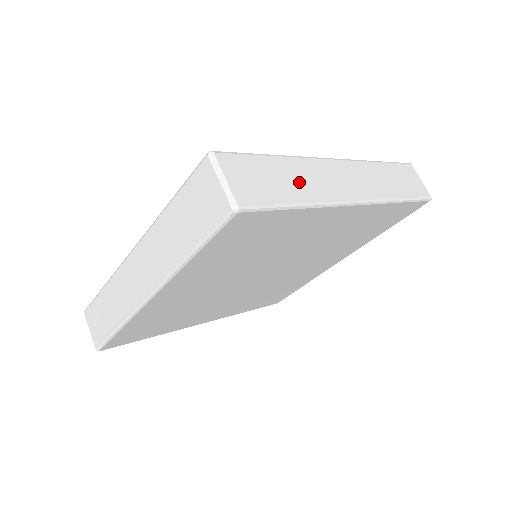
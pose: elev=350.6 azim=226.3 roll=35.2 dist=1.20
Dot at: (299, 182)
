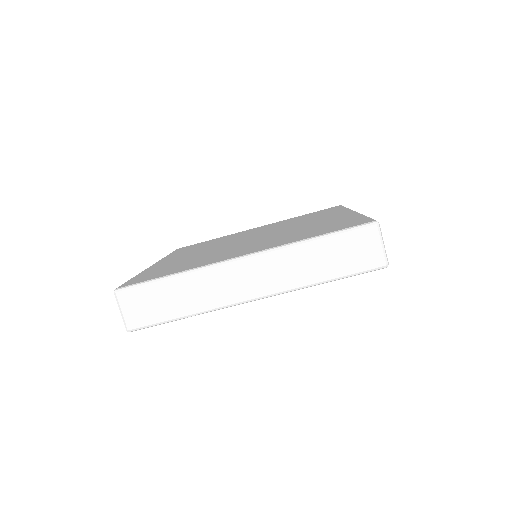
Dot at: occluded
